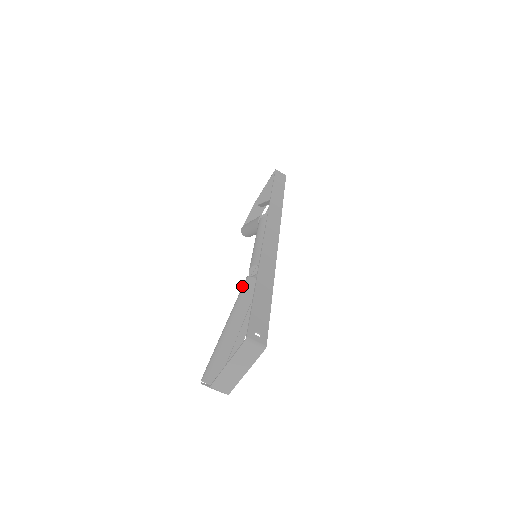
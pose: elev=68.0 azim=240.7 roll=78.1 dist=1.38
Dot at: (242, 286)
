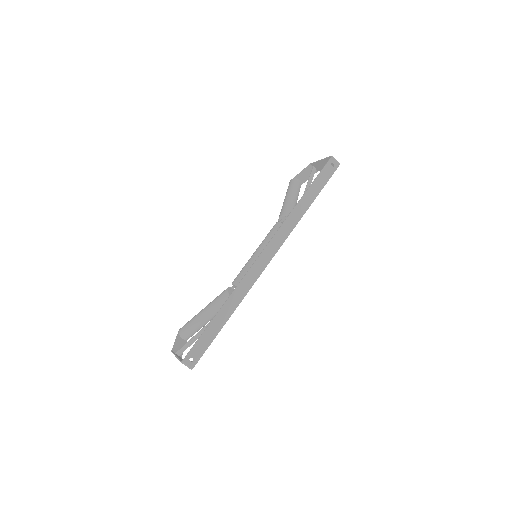
Dot at: (222, 292)
